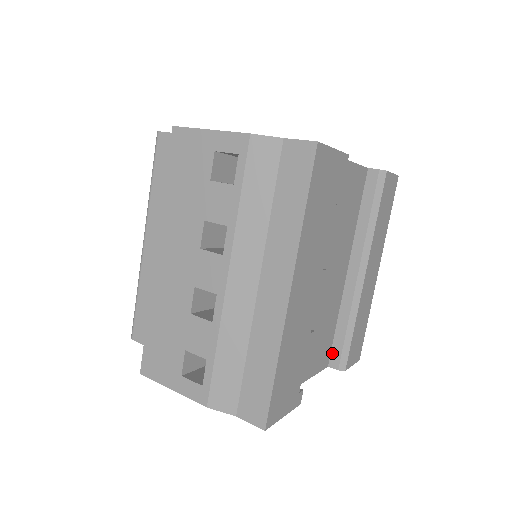
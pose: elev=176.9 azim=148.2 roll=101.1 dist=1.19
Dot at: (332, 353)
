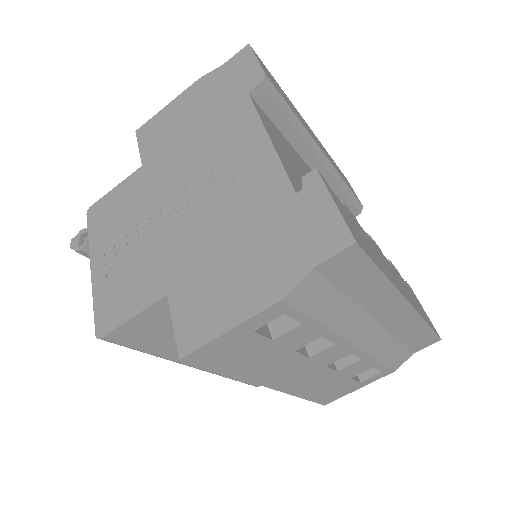
Dot at: occluded
